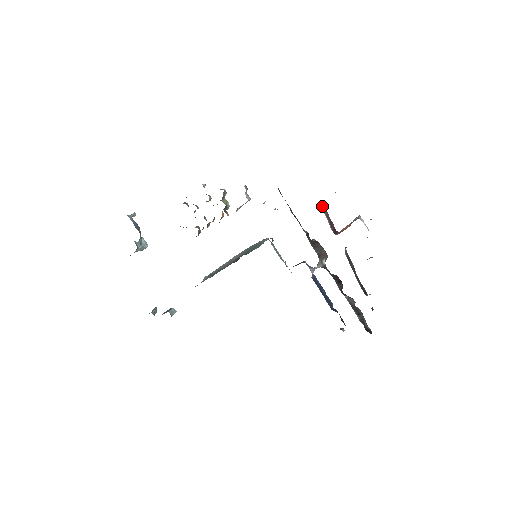
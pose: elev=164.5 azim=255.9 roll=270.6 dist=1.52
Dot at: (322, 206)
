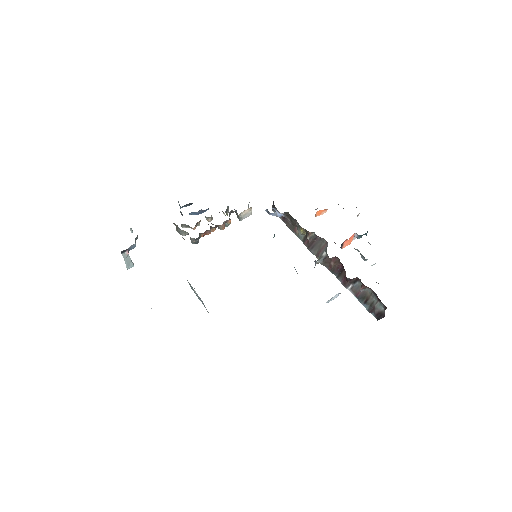
Dot at: (315, 216)
